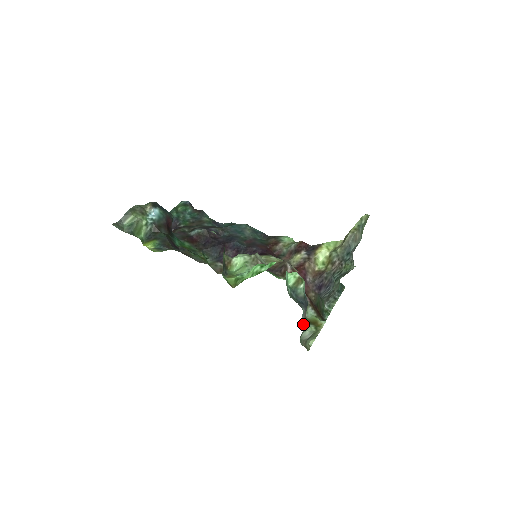
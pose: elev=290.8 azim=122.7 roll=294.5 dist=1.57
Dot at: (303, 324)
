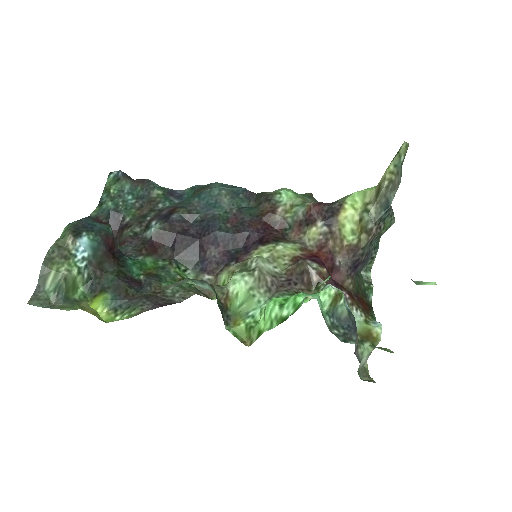
Dot at: (357, 352)
